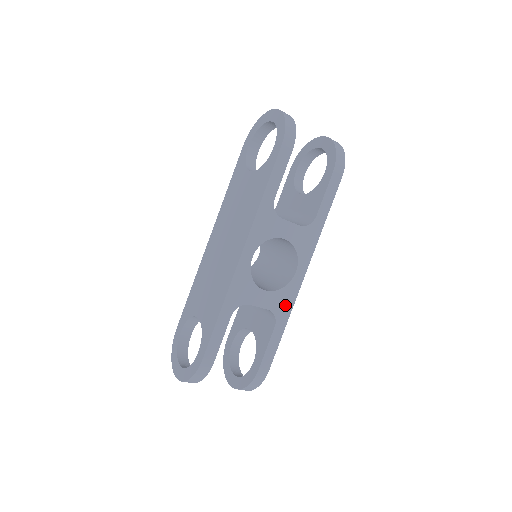
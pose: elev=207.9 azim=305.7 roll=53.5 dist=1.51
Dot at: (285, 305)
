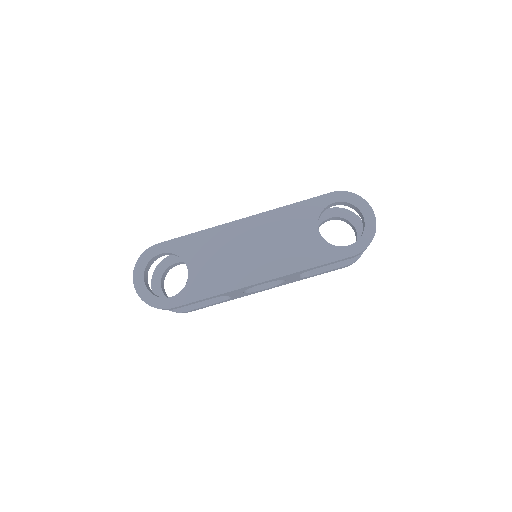
Dot at: (240, 296)
